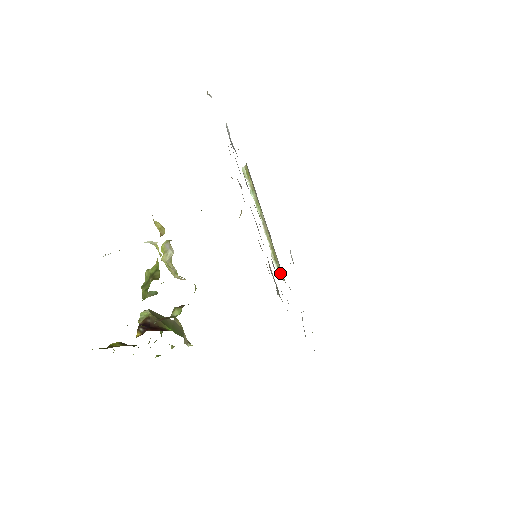
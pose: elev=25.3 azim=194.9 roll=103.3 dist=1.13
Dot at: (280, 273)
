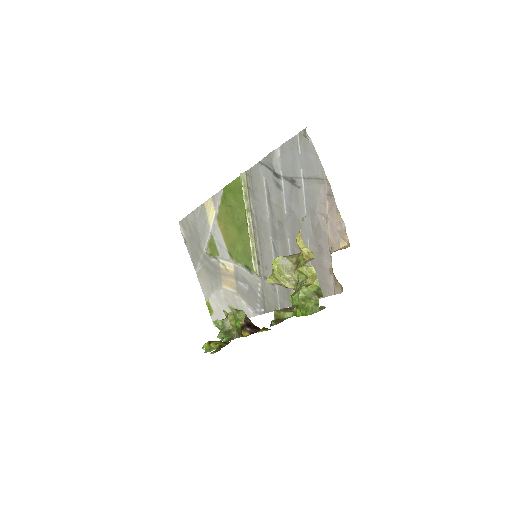
Dot at: (256, 268)
